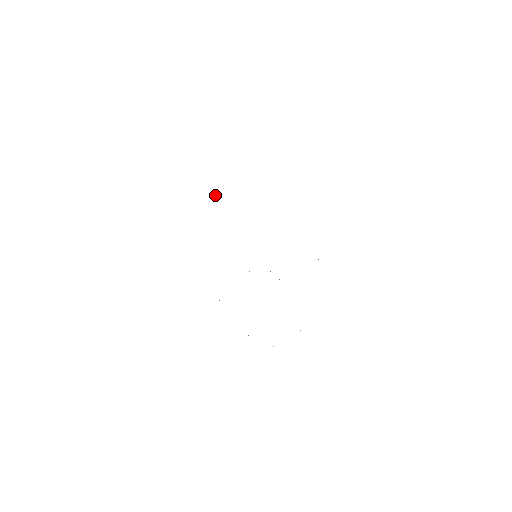
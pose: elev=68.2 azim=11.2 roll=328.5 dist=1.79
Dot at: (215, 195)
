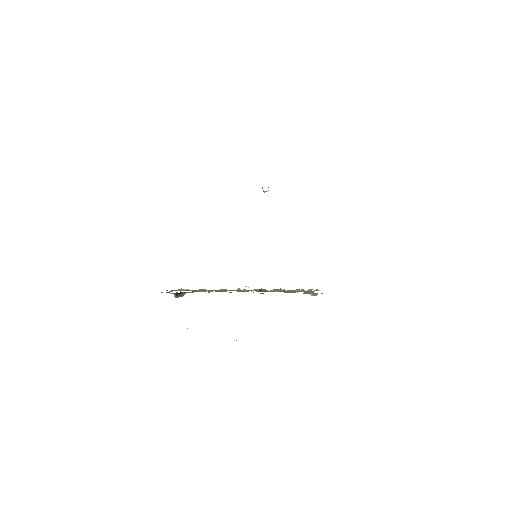
Dot at: occluded
